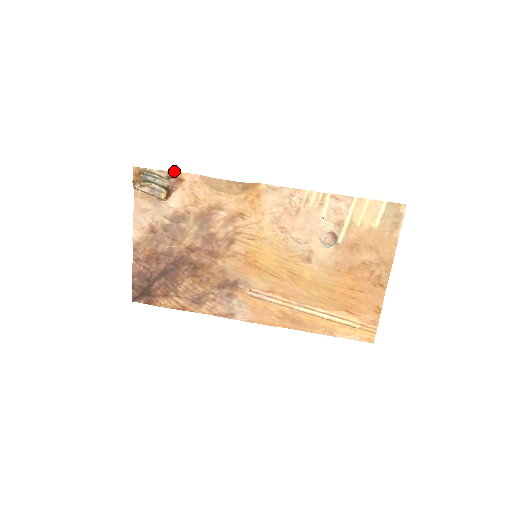
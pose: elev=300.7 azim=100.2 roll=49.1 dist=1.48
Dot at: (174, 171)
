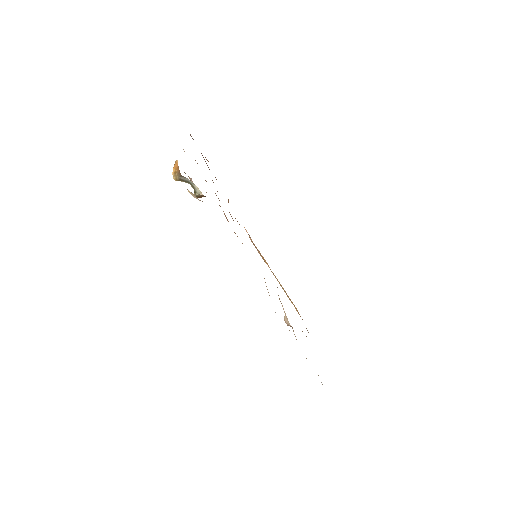
Dot at: occluded
